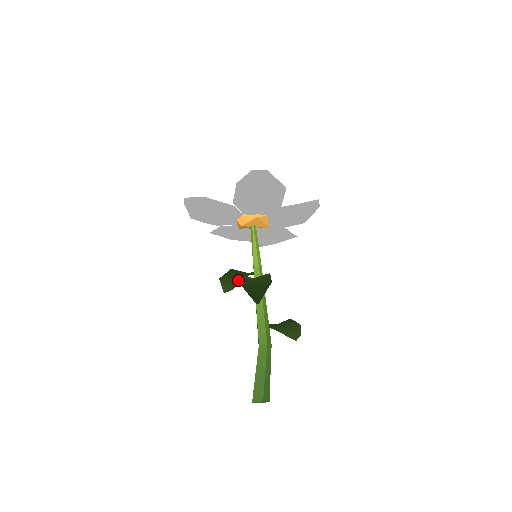
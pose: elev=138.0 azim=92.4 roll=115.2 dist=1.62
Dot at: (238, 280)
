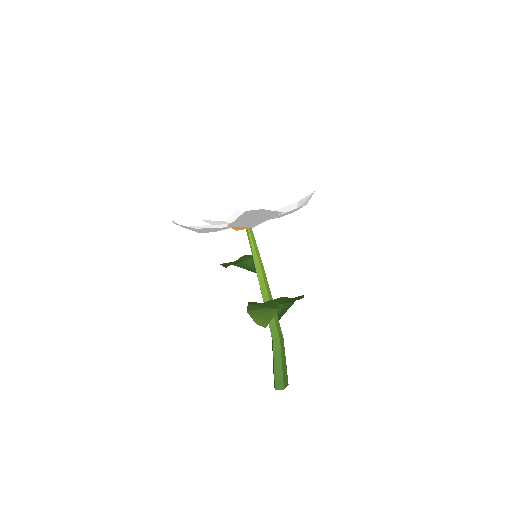
Dot at: occluded
